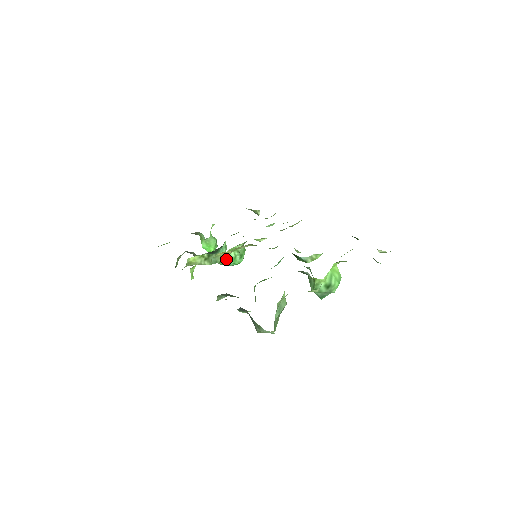
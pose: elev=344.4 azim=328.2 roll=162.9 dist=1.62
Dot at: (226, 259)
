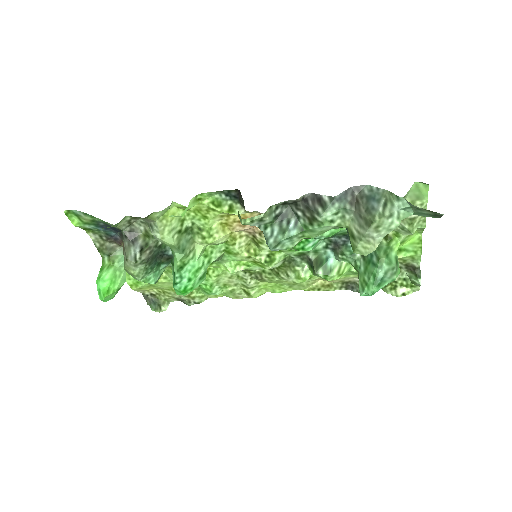
Dot at: (190, 261)
